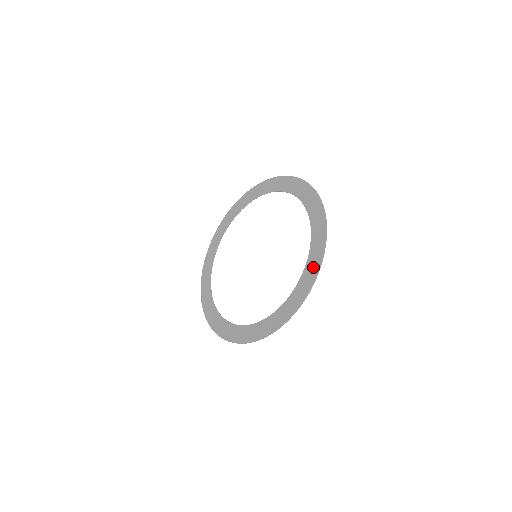
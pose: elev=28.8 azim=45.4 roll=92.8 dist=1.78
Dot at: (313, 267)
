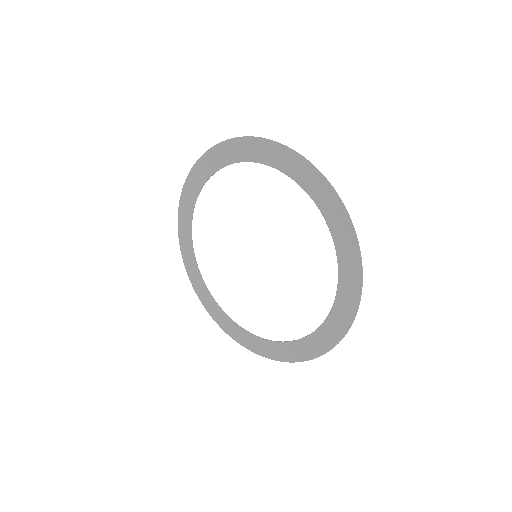
Dot at: (344, 314)
